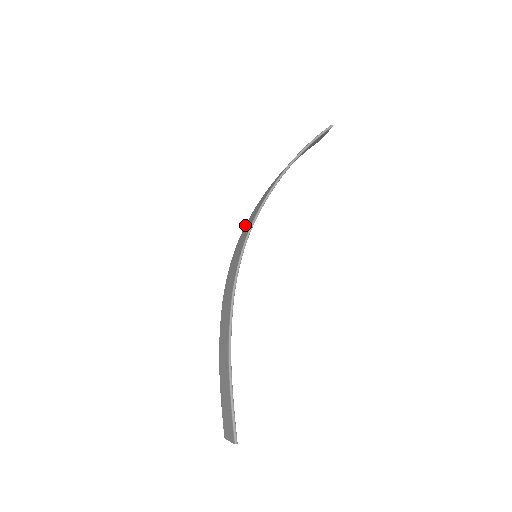
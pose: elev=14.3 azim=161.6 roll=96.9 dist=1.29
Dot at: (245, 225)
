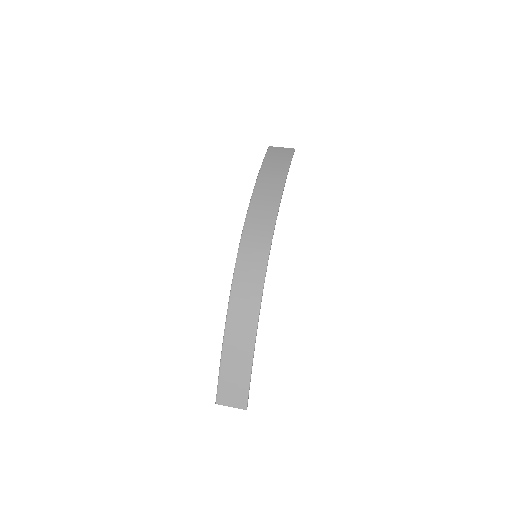
Dot at: (246, 223)
